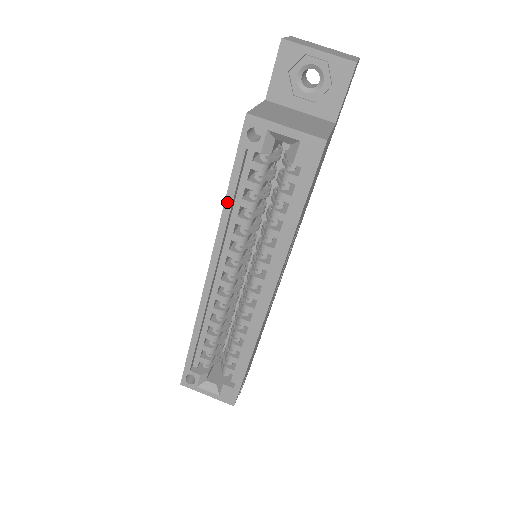
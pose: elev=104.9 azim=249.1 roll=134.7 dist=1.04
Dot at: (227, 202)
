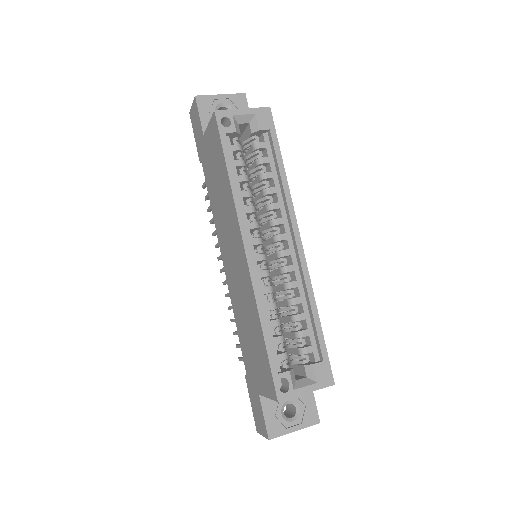
Dot at: (231, 178)
